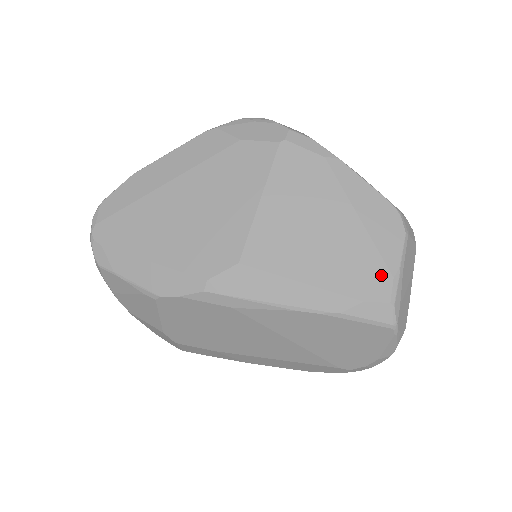
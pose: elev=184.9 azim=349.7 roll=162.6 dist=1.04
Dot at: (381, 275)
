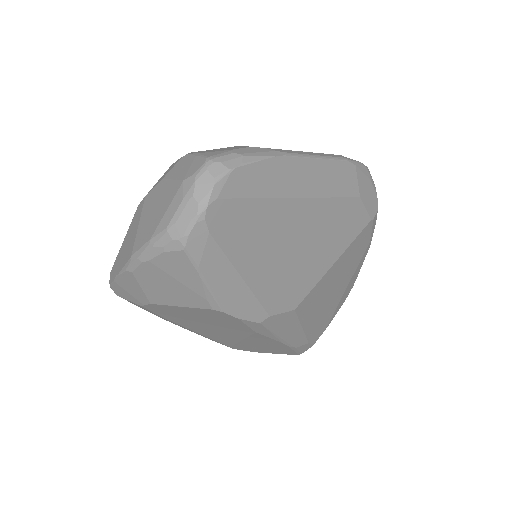
Dot at: (324, 328)
